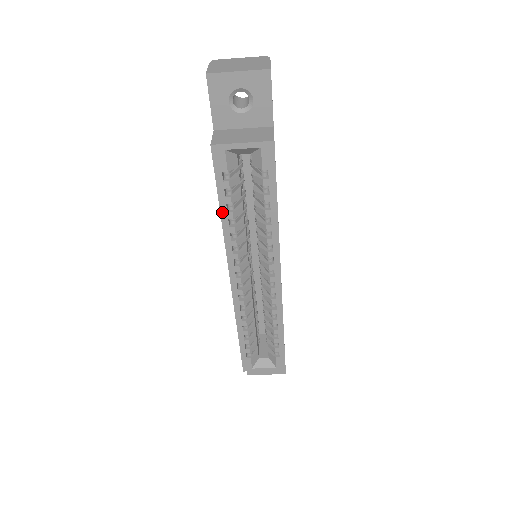
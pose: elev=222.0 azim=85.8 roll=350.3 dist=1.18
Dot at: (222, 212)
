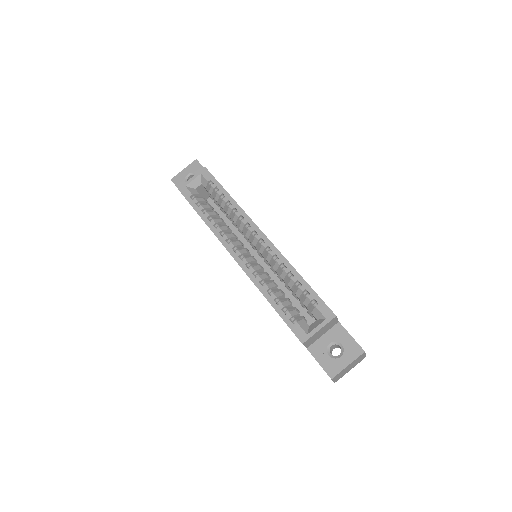
Dot at: (201, 217)
